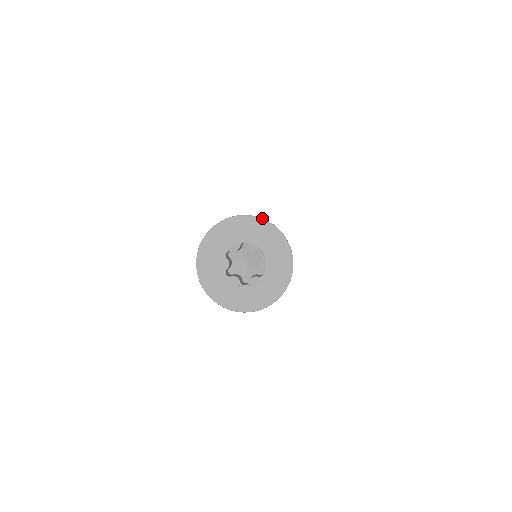
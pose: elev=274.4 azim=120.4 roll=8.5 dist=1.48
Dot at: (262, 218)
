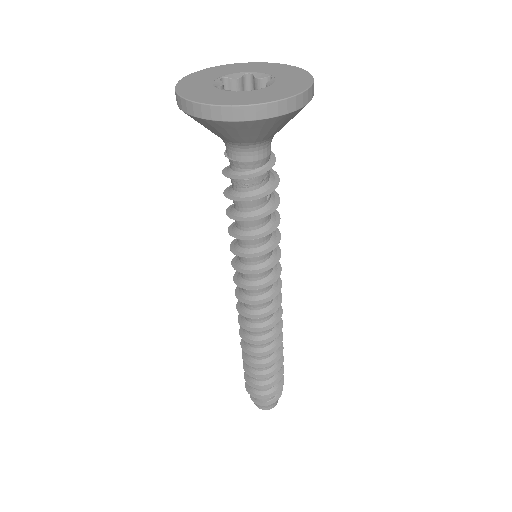
Dot at: (275, 63)
